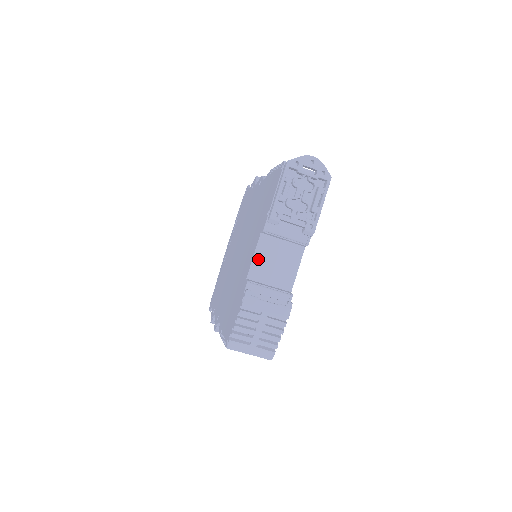
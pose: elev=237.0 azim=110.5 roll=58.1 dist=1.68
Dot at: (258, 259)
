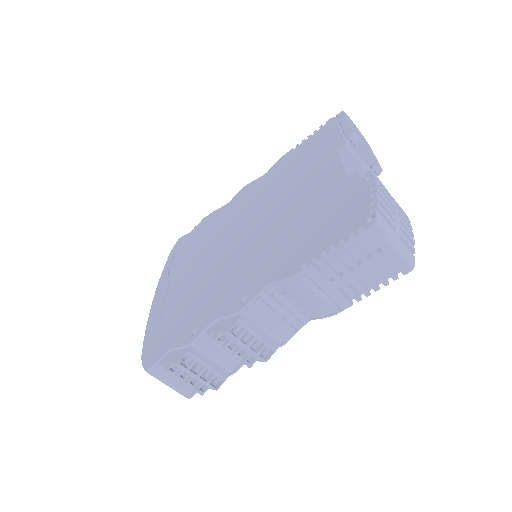
Dot at: (347, 169)
